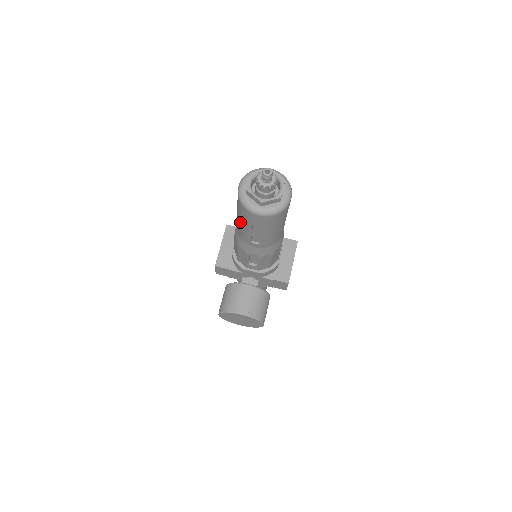
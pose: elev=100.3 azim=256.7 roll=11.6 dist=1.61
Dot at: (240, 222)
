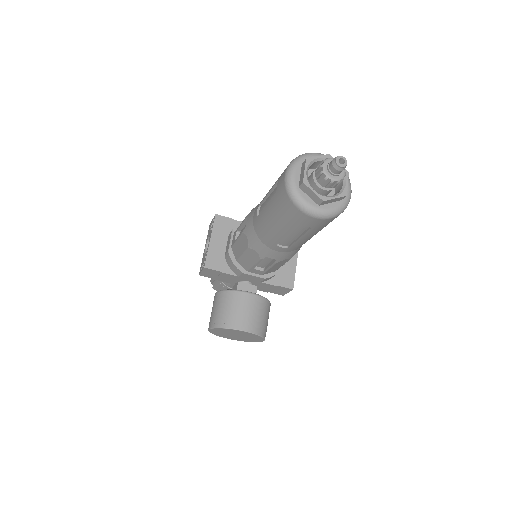
Dot at: (271, 221)
